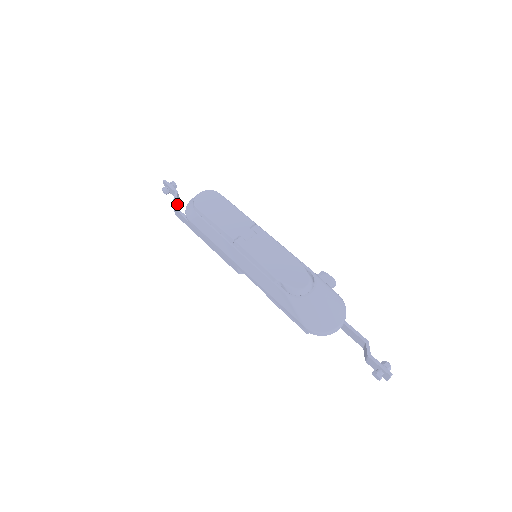
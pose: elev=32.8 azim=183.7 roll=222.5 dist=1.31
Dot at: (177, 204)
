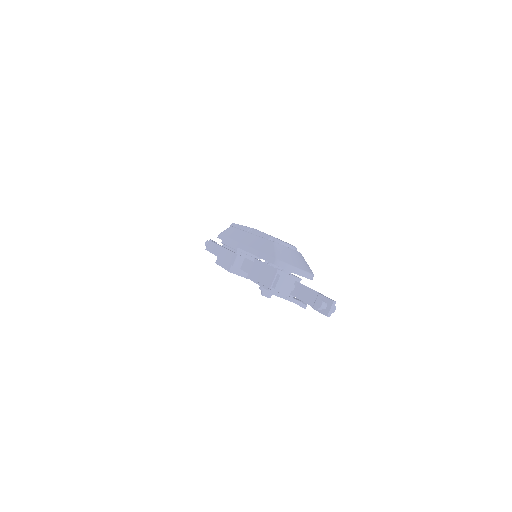
Dot at: occluded
